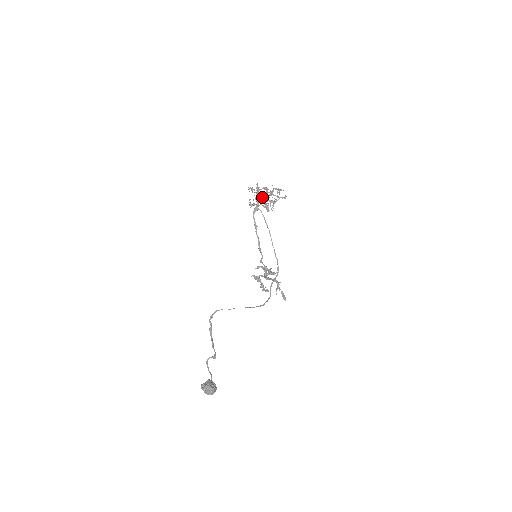
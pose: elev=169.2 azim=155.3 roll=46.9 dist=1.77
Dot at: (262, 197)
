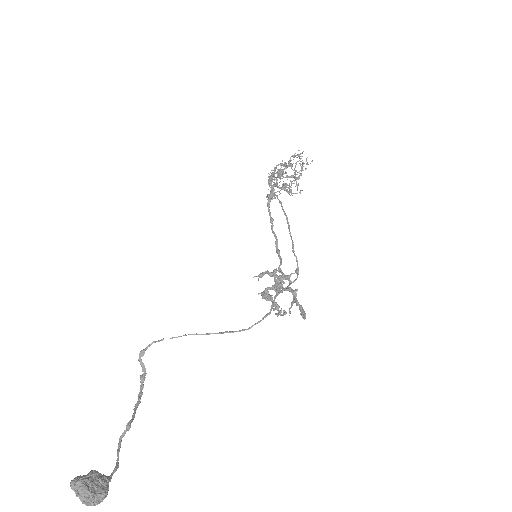
Dot at: (278, 177)
